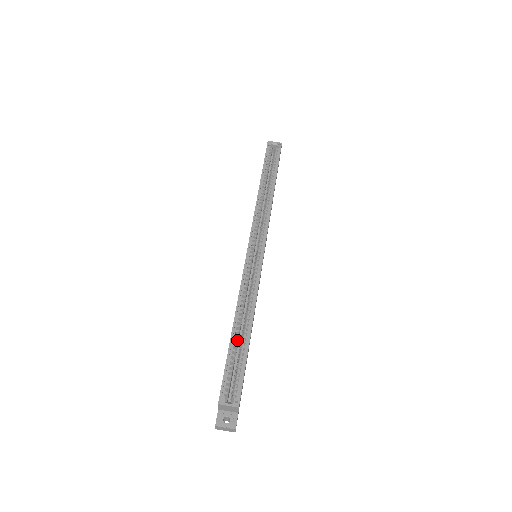
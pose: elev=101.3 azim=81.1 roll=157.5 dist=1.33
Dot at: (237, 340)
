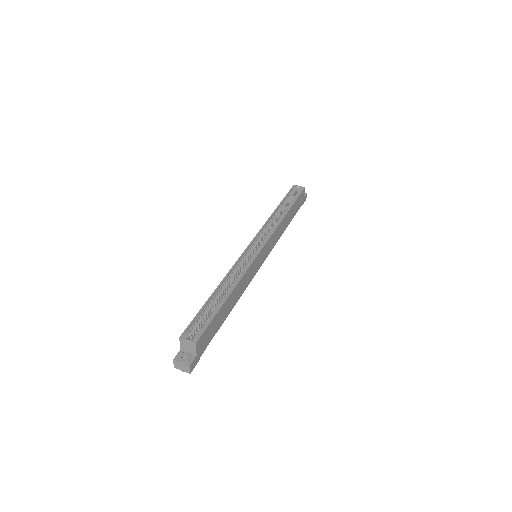
Dot at: (214, 301)
